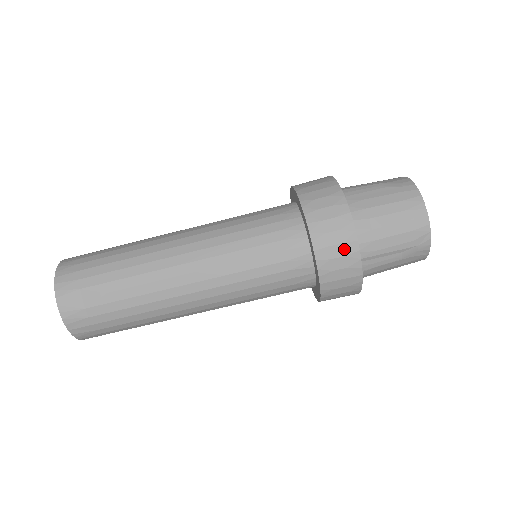
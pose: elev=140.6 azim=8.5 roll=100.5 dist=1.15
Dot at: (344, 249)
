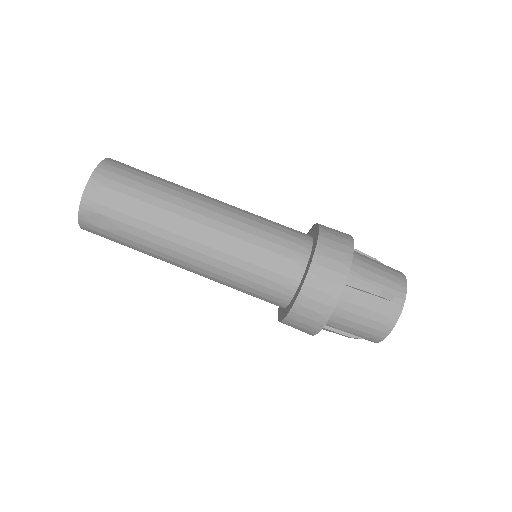
Dot at: (311, 323)
